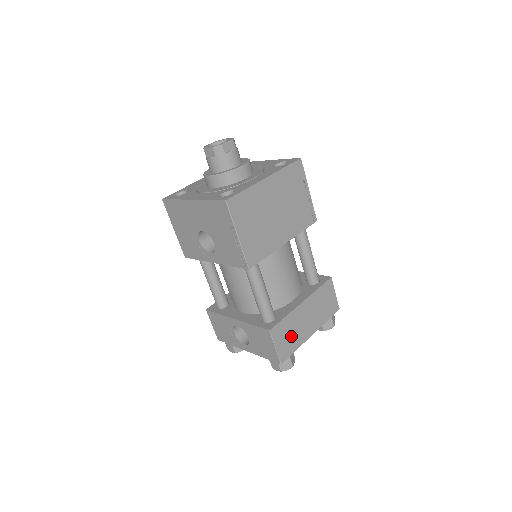
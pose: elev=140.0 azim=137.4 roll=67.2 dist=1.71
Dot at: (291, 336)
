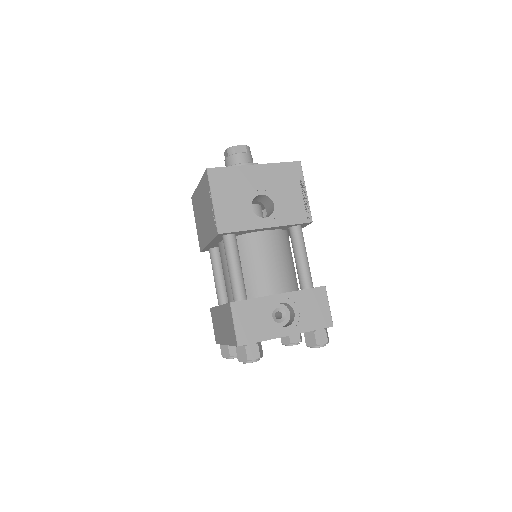
Dot at: occluded
